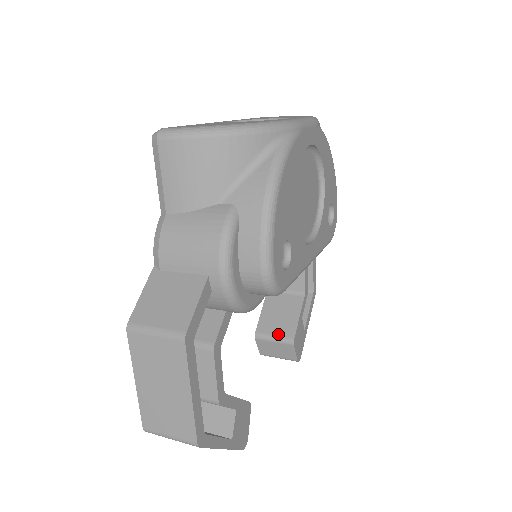
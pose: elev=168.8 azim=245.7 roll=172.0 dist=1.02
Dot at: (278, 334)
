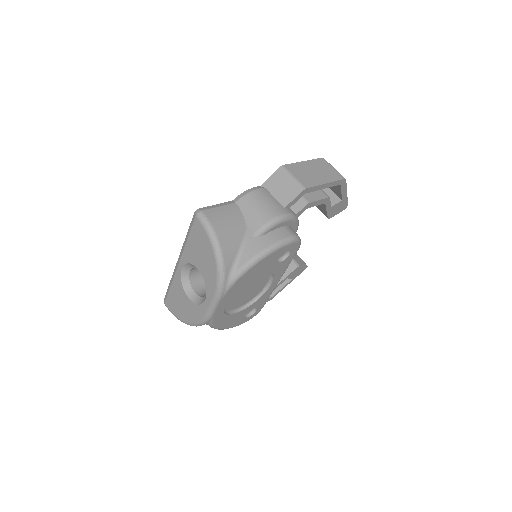
Dot at: occluded
